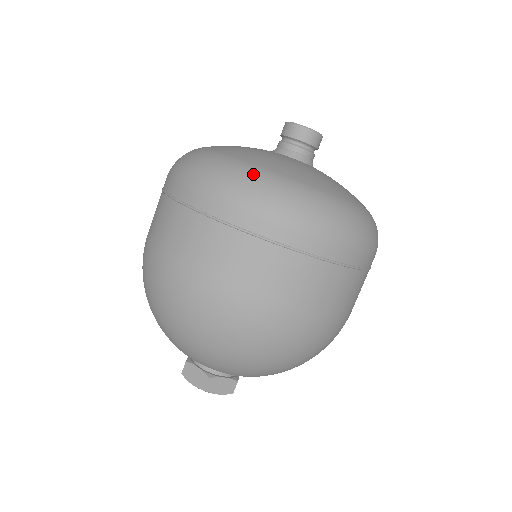
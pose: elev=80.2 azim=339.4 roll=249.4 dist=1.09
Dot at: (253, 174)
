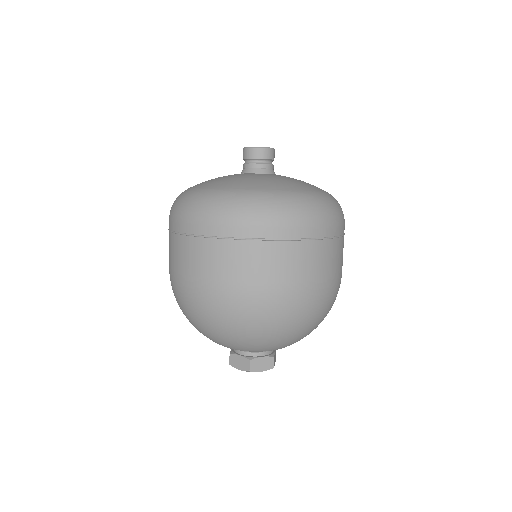
Dot at: (312, 198)
